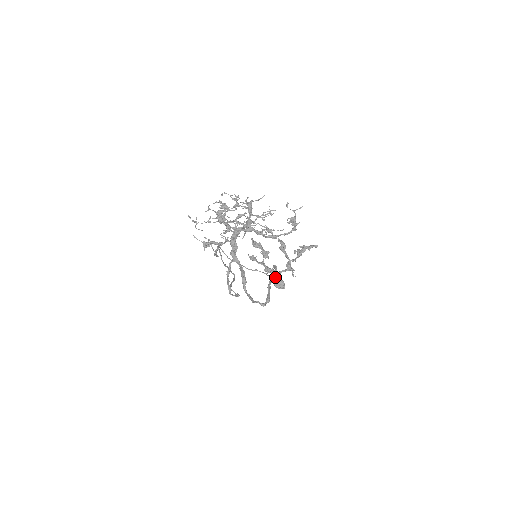
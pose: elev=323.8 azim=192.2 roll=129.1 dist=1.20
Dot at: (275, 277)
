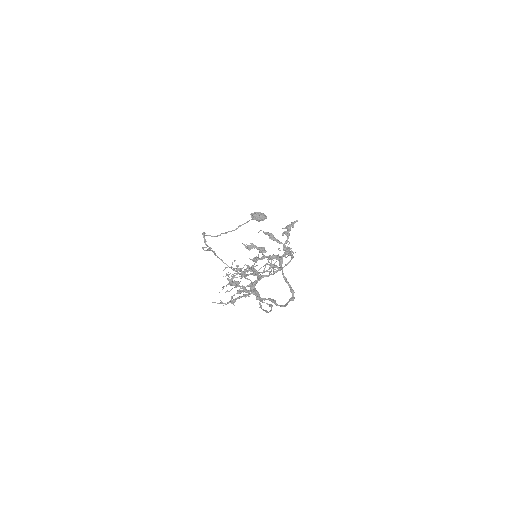
Dot at: occluded
